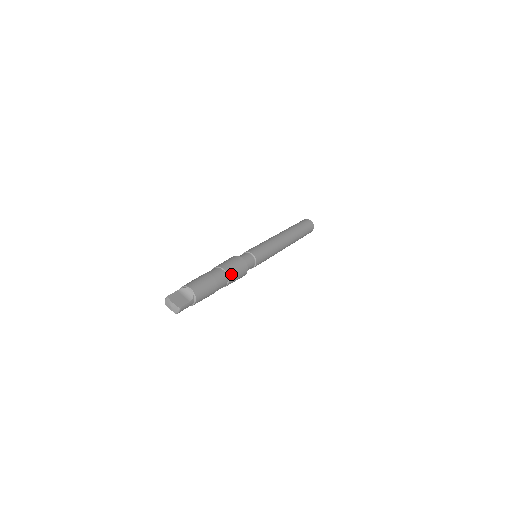
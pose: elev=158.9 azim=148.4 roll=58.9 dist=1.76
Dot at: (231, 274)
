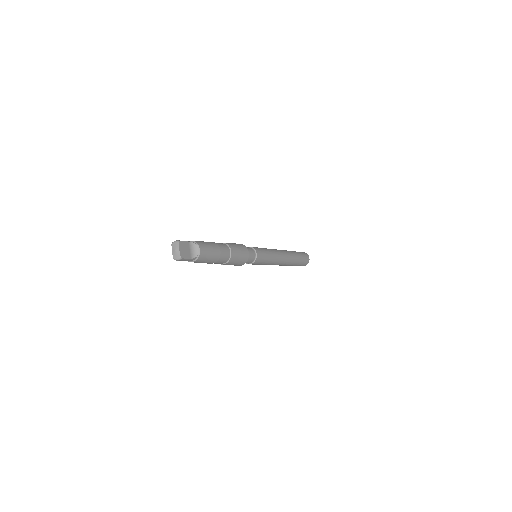
Dot at: (233, 259)
